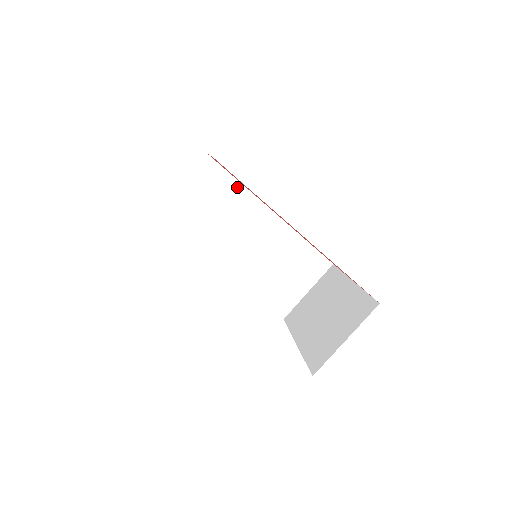
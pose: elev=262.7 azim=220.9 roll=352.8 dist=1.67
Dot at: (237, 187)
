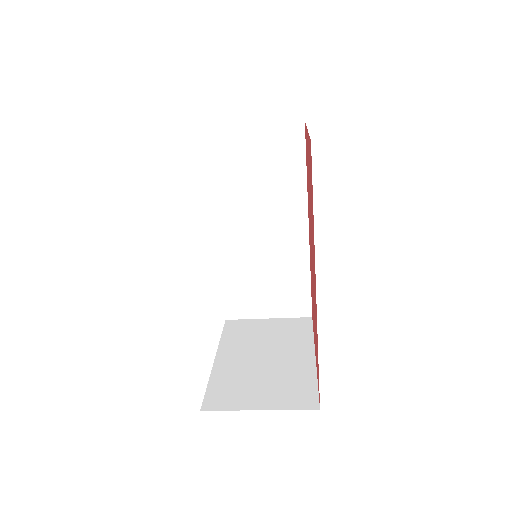
Dot at: (300, 175)
